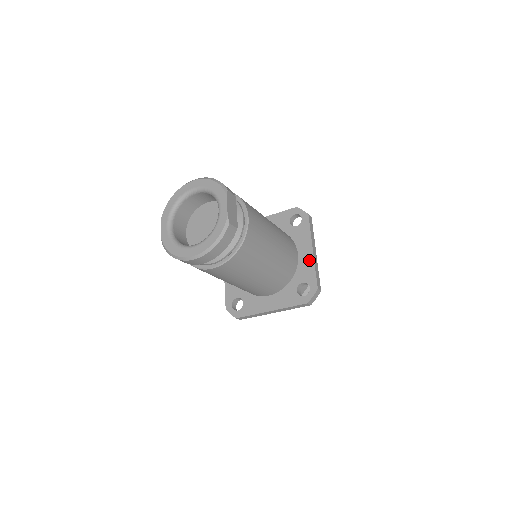
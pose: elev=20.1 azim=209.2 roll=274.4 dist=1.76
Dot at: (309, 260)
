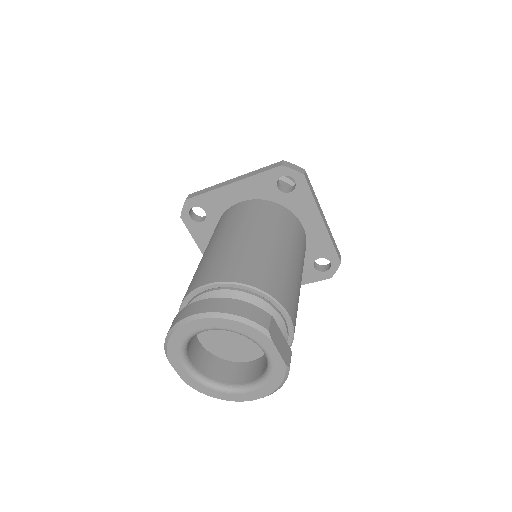
Dot at: (321, 234)
